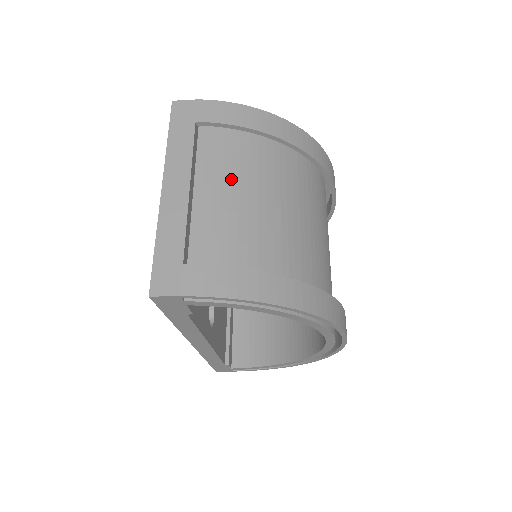
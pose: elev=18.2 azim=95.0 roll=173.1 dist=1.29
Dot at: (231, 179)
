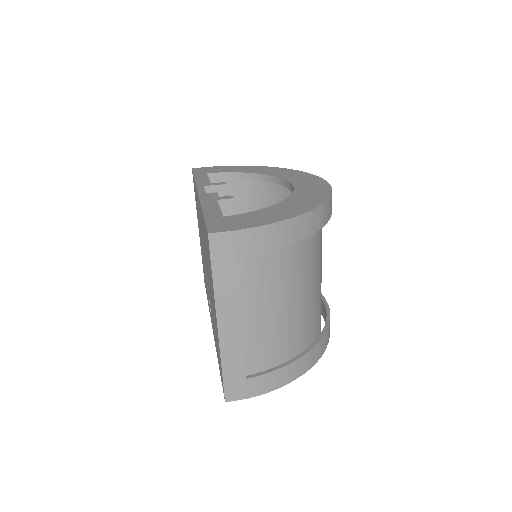
Dot at: (268, 292)
